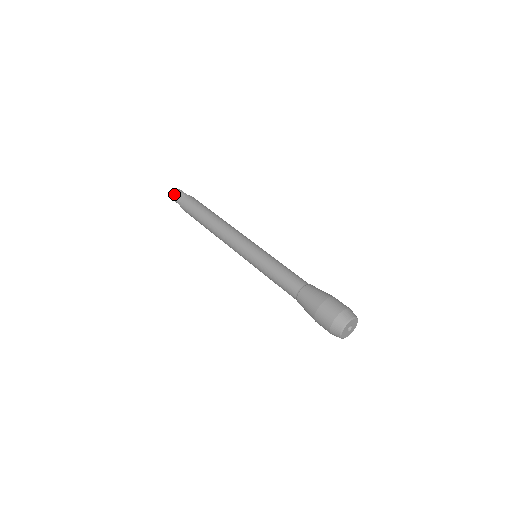
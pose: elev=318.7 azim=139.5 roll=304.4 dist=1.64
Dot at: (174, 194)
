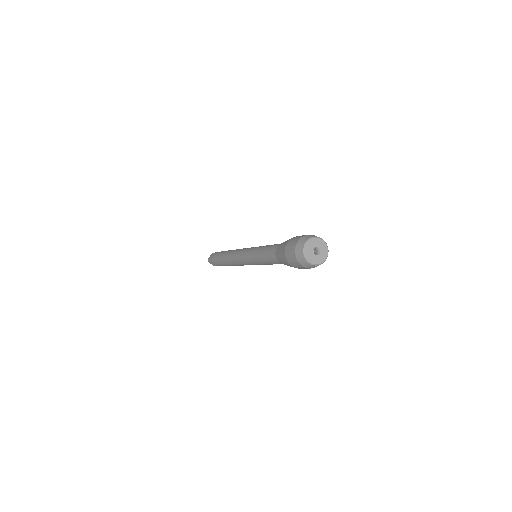
Dot at: (210, 257)
